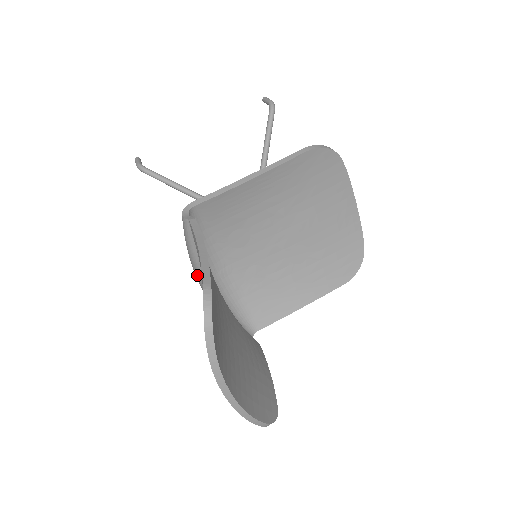
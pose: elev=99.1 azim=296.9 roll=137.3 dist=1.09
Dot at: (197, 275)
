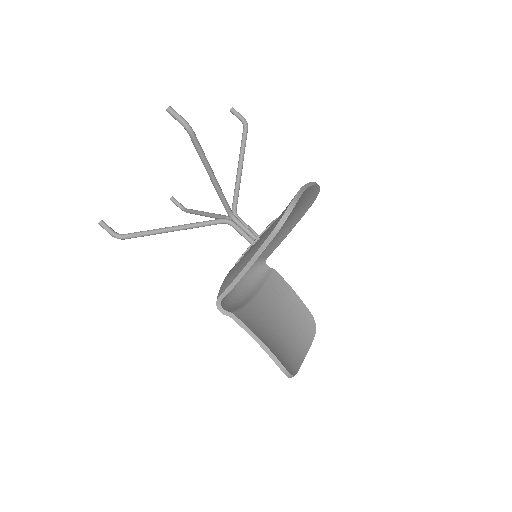
Dot at: occluded
